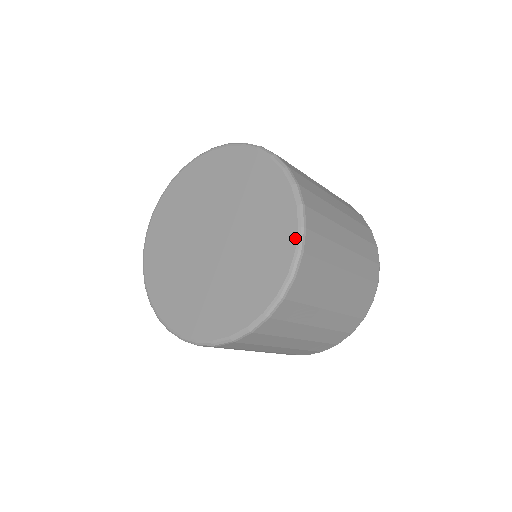
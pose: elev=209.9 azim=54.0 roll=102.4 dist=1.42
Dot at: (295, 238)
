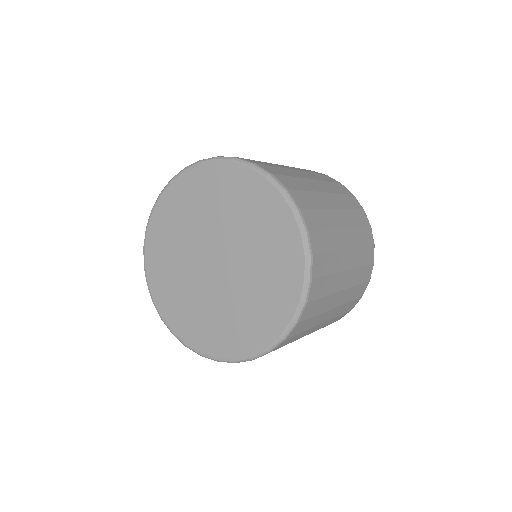
Dot at: (284, 202)
